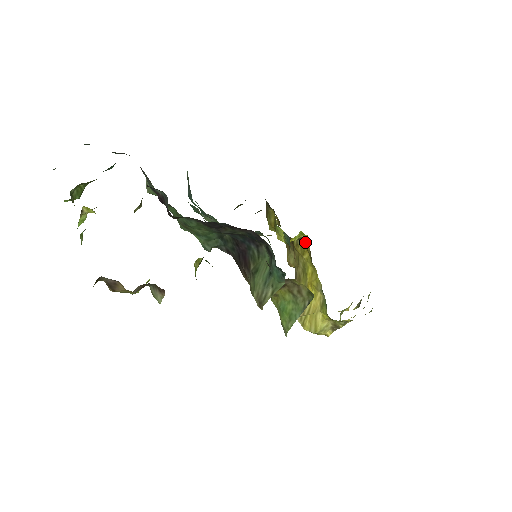
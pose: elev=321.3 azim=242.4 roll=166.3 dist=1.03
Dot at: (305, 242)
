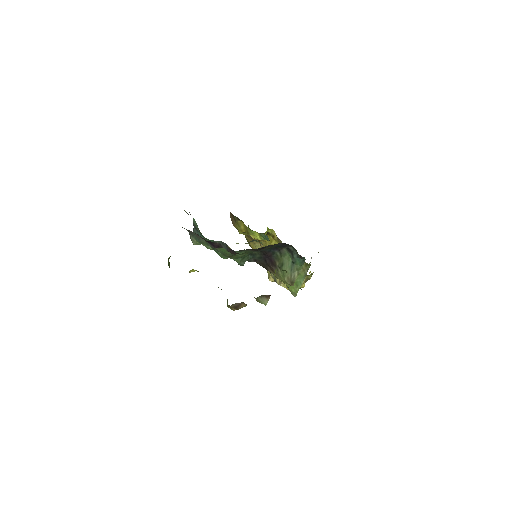
Dot at: (271, 234)
